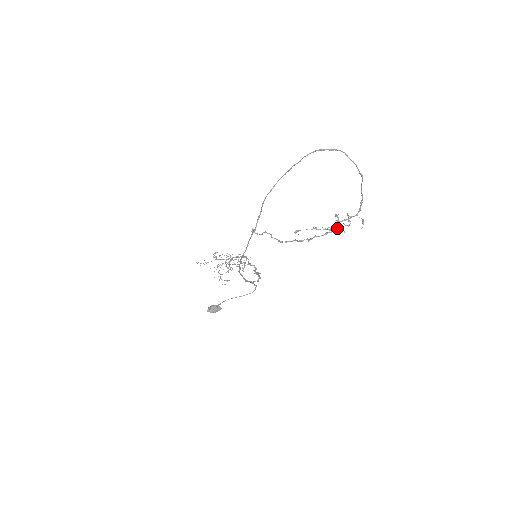
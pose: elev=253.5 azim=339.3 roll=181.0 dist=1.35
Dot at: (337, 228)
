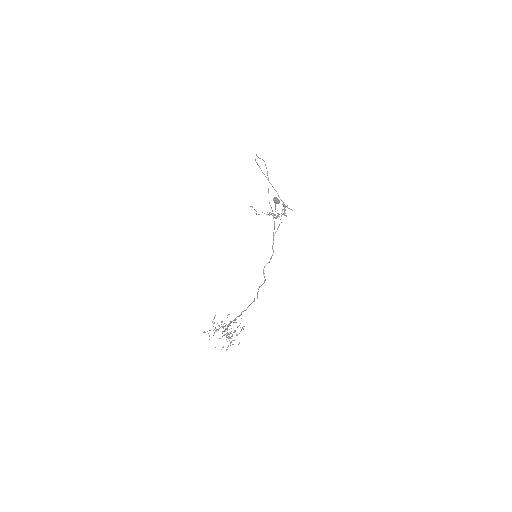
Dot at: (284, 214)
